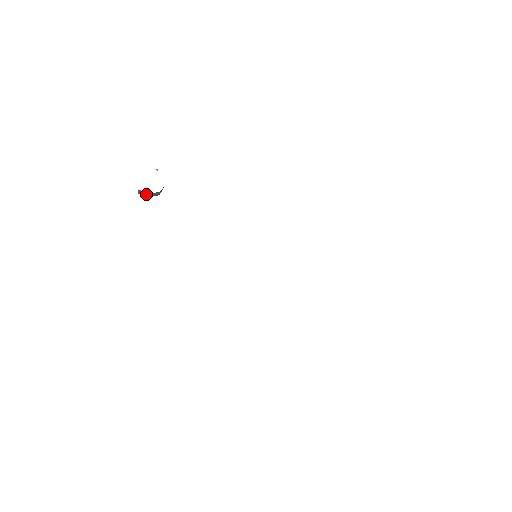
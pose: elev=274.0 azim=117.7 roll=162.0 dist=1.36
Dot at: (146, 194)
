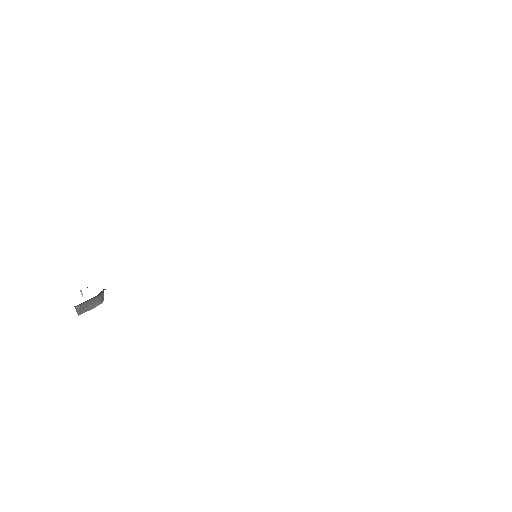
Dot at: (88, 310)
